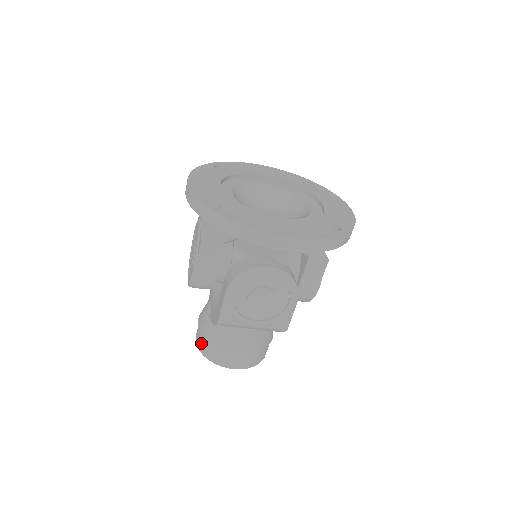
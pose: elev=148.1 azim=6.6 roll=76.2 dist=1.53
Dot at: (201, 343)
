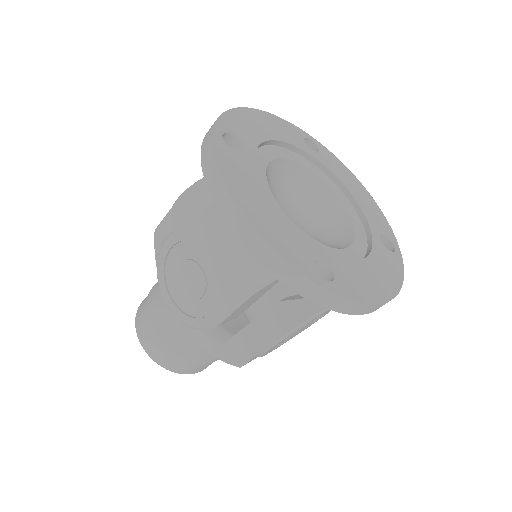
Dot at: (163, 358)
